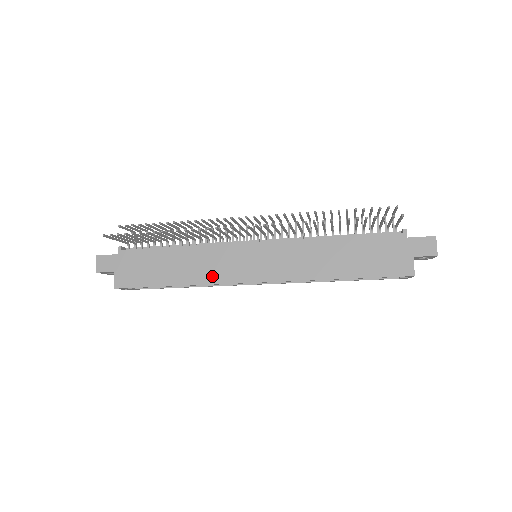
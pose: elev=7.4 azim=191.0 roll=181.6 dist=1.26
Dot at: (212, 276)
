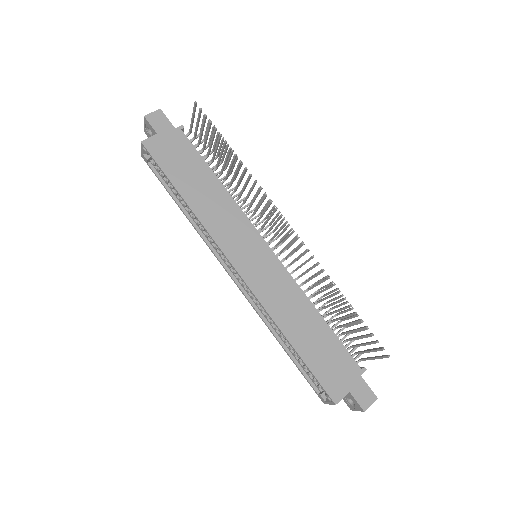
Dot at: (215, 227)
